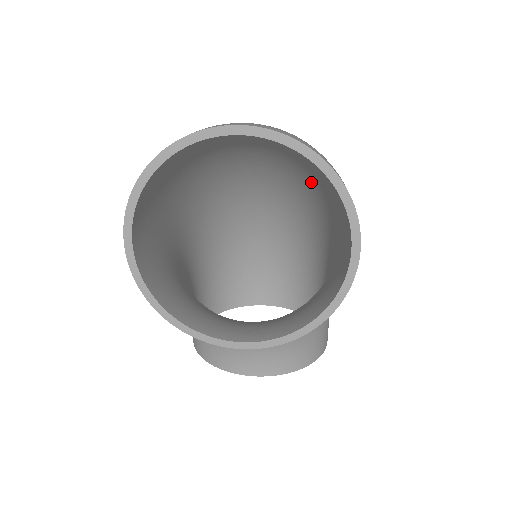
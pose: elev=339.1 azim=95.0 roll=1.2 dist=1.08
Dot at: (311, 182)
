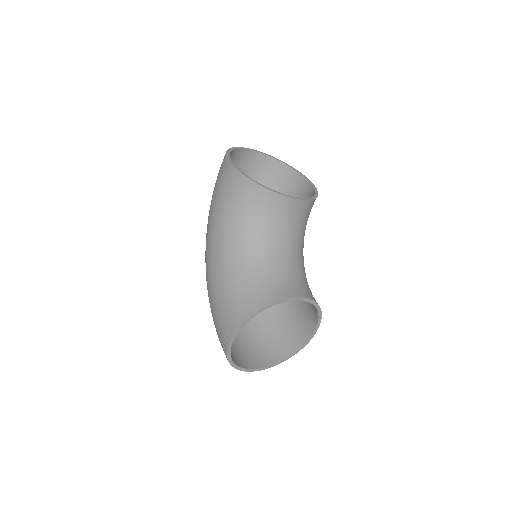
Dot at: occluded
